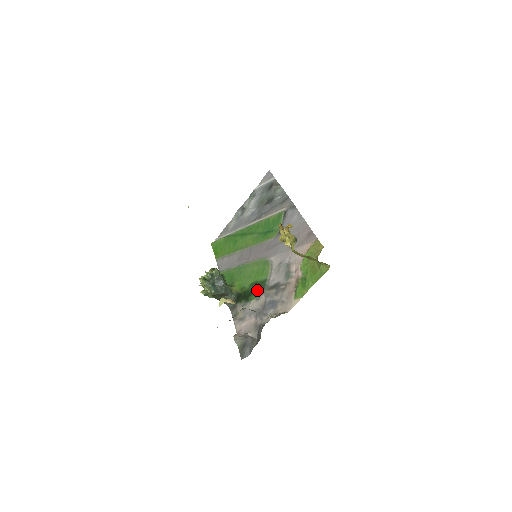
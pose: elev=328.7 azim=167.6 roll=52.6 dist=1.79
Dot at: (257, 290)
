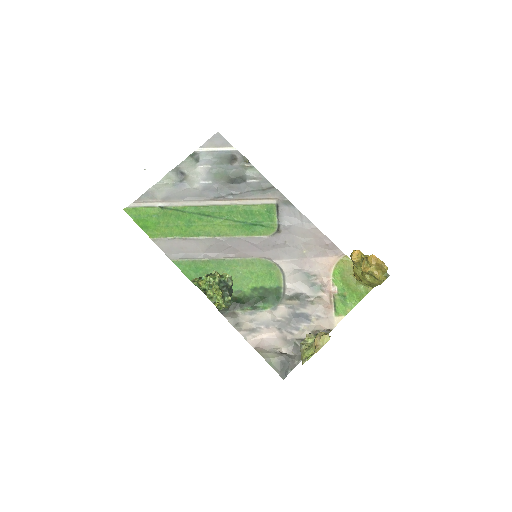
Dot at: (270, 298)
